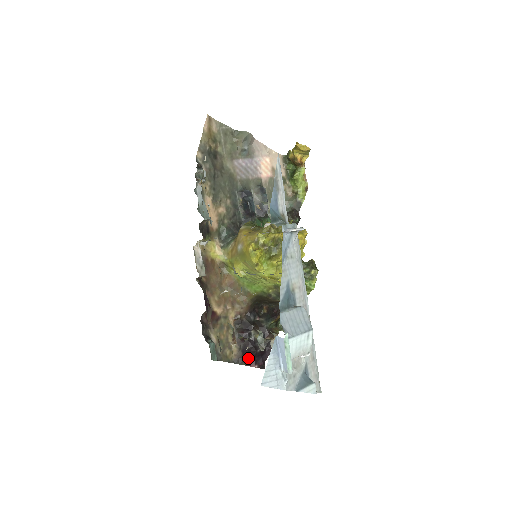
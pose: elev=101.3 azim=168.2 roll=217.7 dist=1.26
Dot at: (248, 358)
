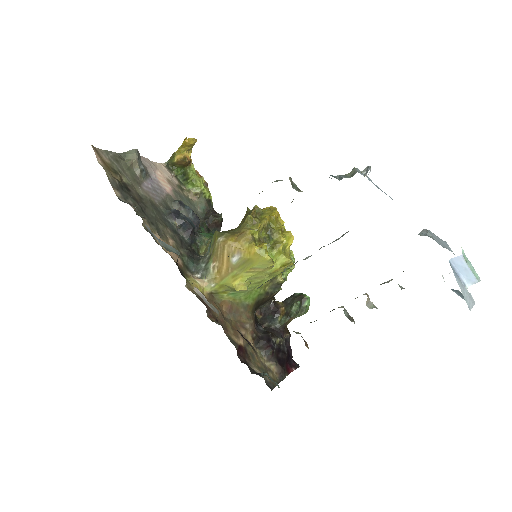
Dot at: (284, 367)
